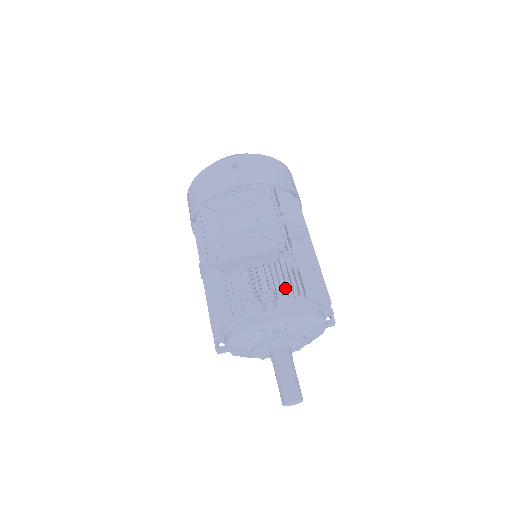
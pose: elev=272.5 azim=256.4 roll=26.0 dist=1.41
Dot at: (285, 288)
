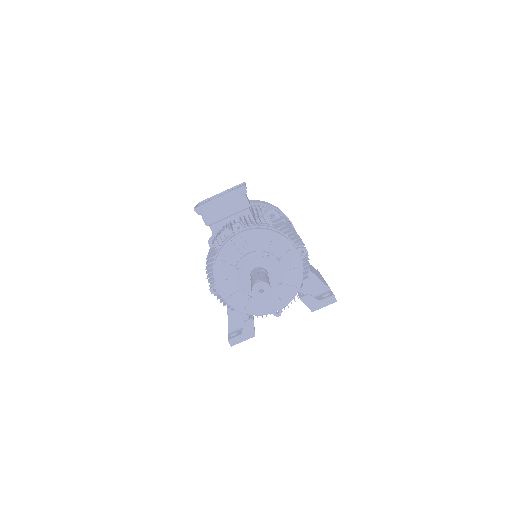
Dot at: (255, 224)
